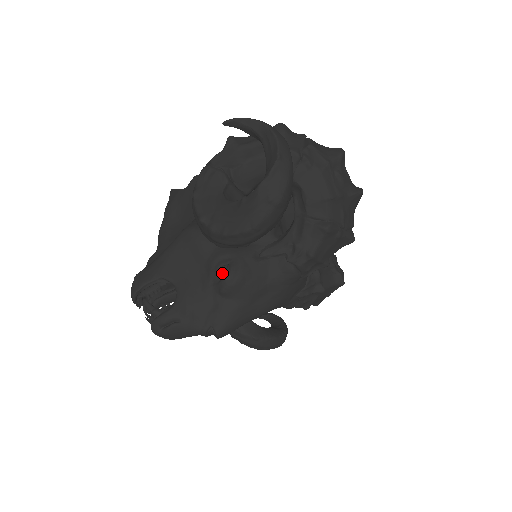
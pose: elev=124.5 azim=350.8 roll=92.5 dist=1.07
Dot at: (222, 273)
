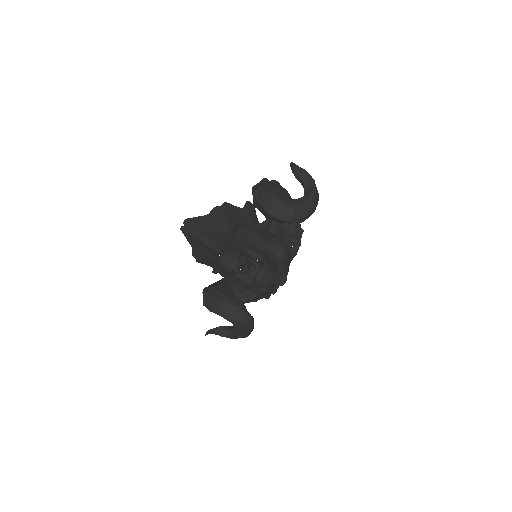
Dot at: (278, 246)
